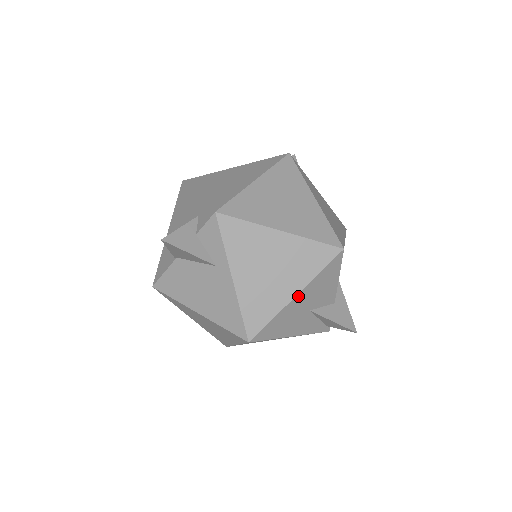
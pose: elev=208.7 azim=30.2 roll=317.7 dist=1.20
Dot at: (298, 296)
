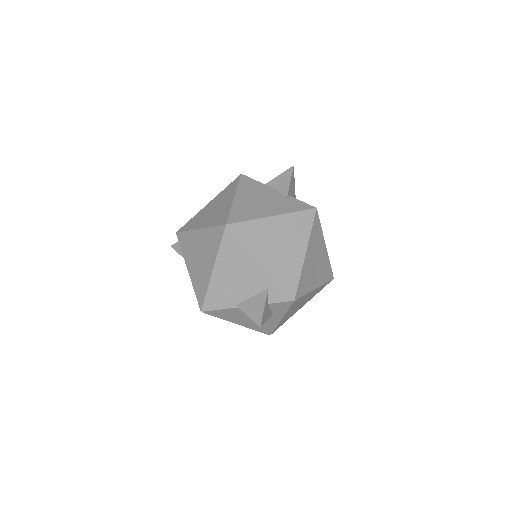
Dot at: occluded
